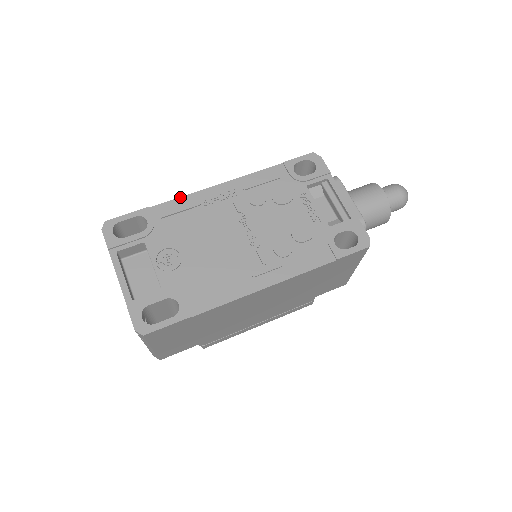
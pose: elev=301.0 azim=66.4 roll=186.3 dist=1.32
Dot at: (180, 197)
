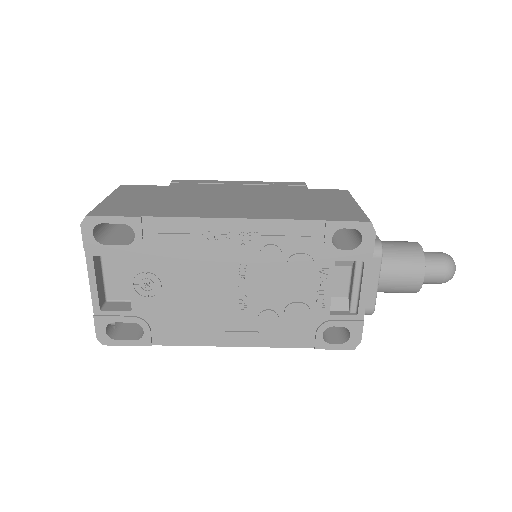
Dot at: (182, 217)
